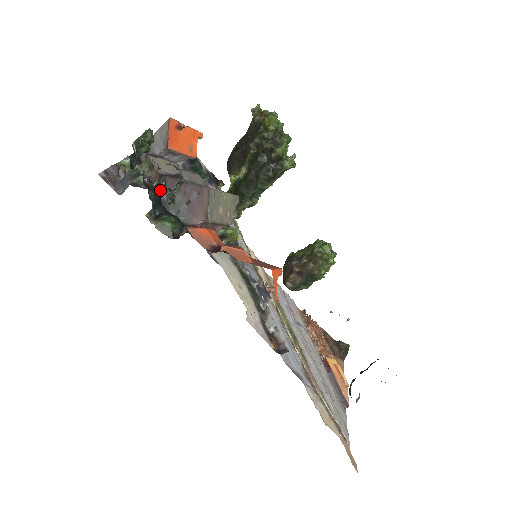
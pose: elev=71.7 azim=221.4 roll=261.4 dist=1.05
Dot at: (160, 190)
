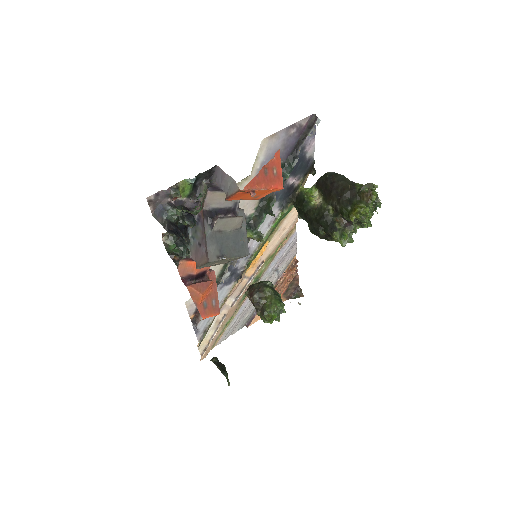
Dot at: (187, 226)
